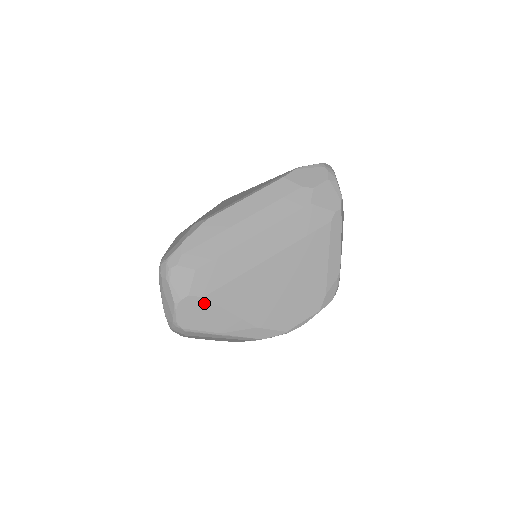
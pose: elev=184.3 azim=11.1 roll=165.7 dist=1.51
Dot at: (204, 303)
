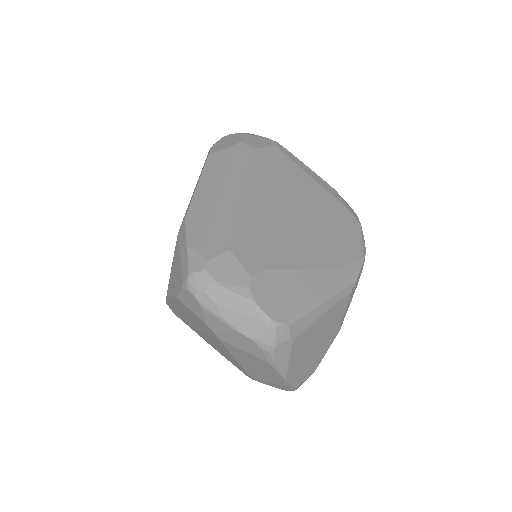
Dot at: (273, 276)
